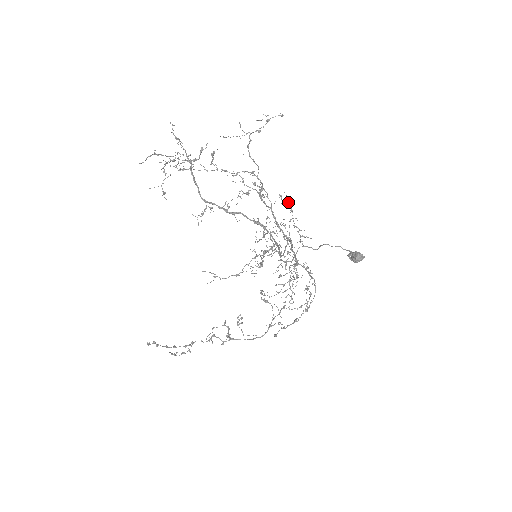
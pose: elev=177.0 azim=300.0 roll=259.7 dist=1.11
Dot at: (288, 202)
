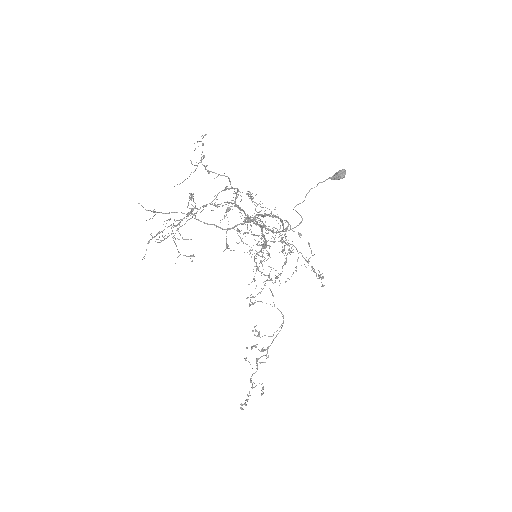
Dot at: (248, 196)
